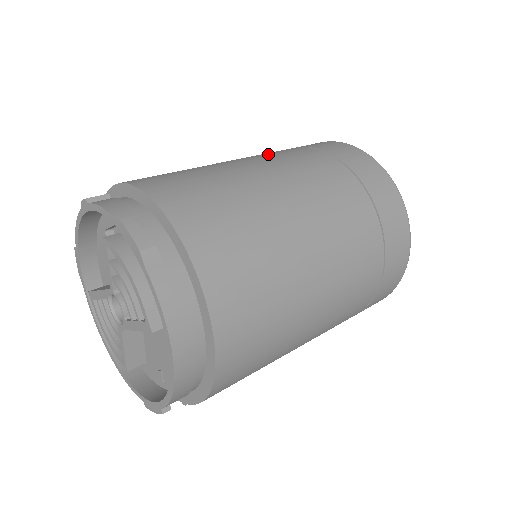
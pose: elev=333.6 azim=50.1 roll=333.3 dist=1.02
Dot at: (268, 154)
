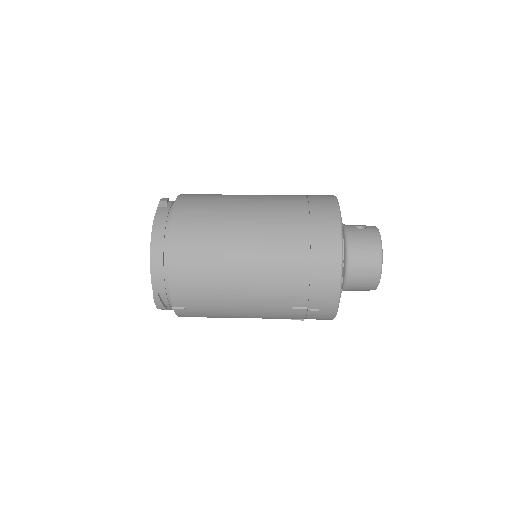
Dot at: occluded
